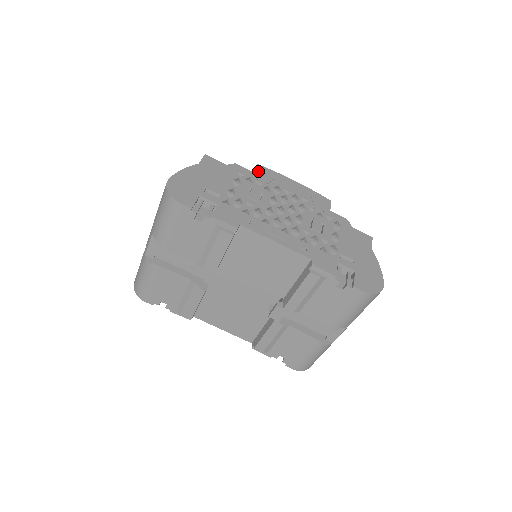
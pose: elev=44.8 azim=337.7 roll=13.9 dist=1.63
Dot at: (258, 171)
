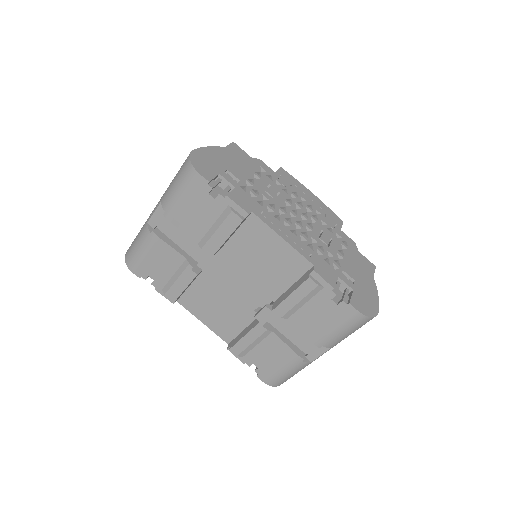
Dot at: (280, 173)
